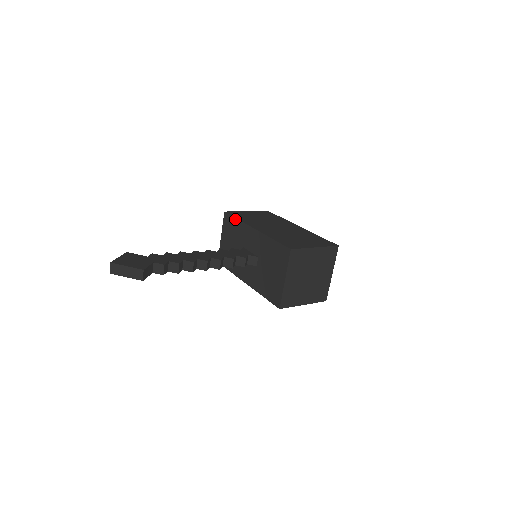
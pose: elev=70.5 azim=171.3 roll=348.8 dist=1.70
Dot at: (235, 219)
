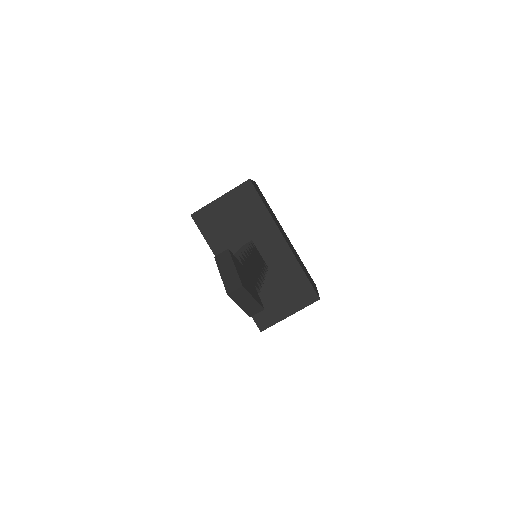
Dot at: (263, 204)
